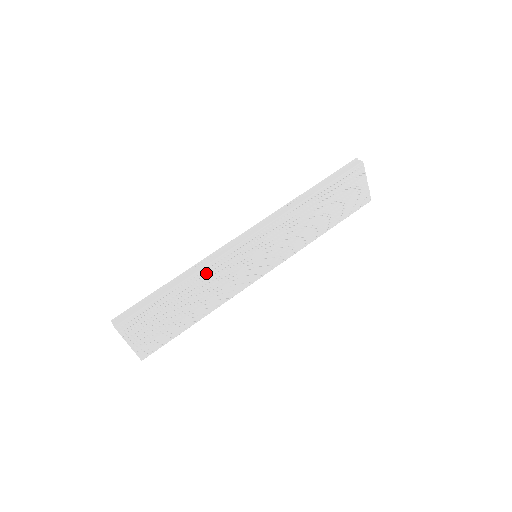
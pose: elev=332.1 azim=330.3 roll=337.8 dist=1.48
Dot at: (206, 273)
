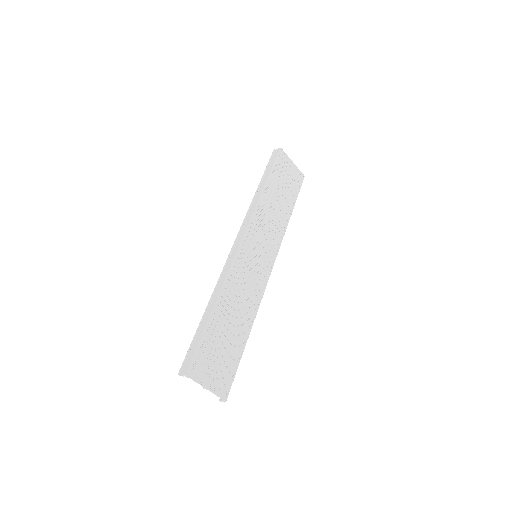
Dot at: (229, 287)
